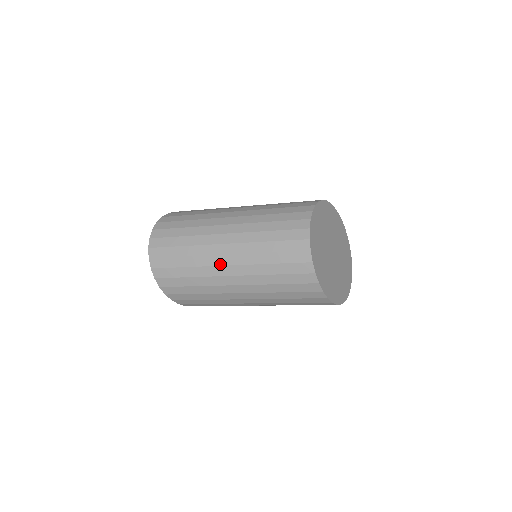
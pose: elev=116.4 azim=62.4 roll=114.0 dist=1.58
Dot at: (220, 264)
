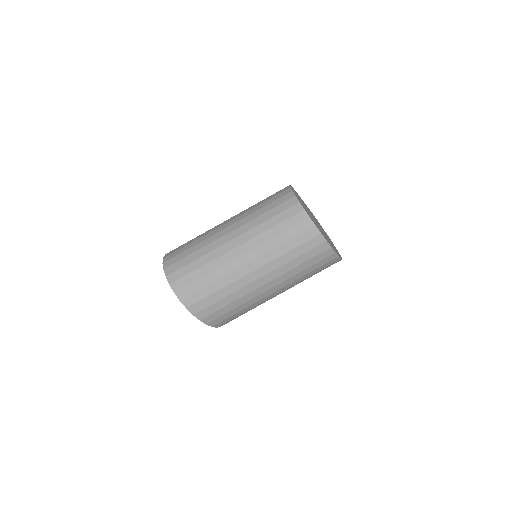
Dot at: (241, 265)
